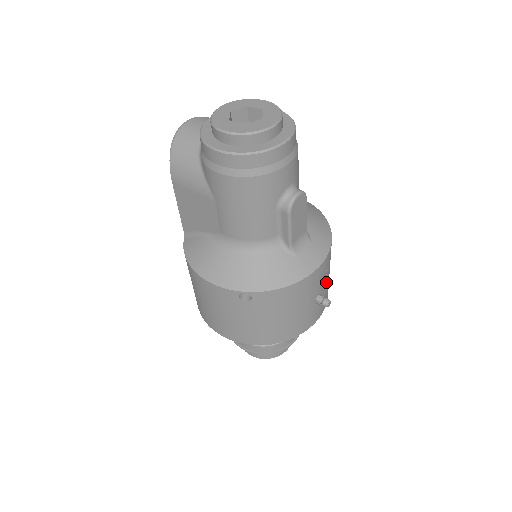
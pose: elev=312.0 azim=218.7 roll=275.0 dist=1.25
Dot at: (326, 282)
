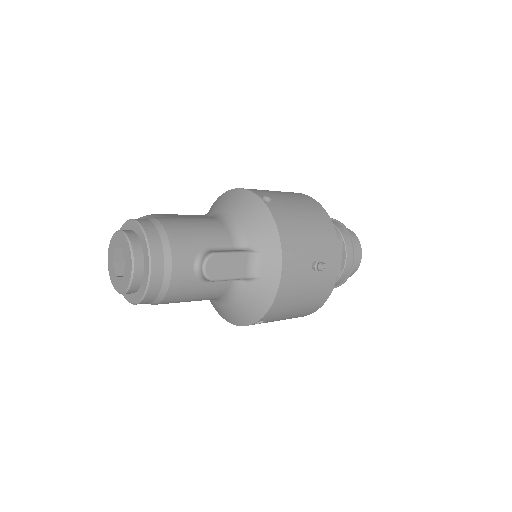
Dot at: (311, 247)
